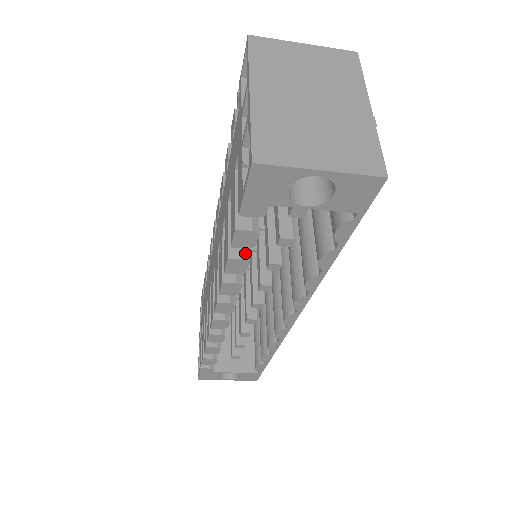
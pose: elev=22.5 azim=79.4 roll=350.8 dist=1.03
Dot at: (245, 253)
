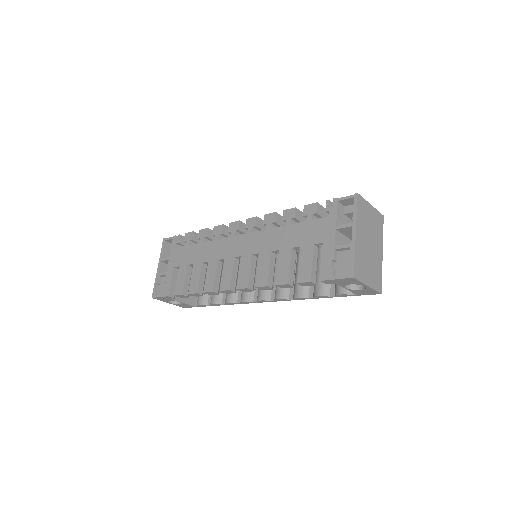
Dot at: (293, 282)
